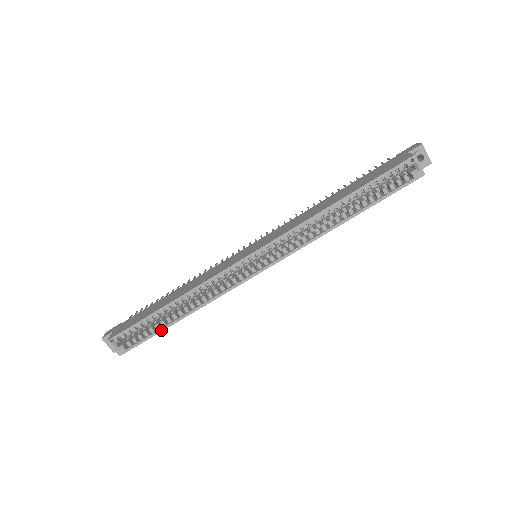
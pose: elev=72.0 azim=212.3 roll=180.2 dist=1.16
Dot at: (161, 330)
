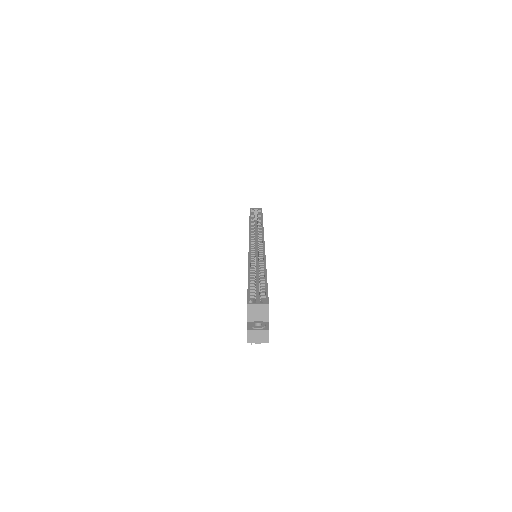
Dot at: (266, 281)
